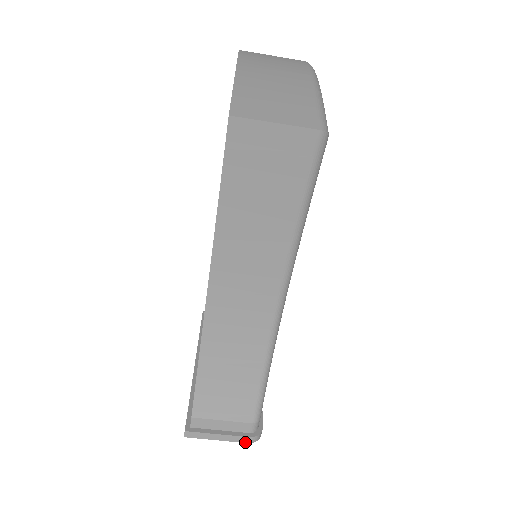
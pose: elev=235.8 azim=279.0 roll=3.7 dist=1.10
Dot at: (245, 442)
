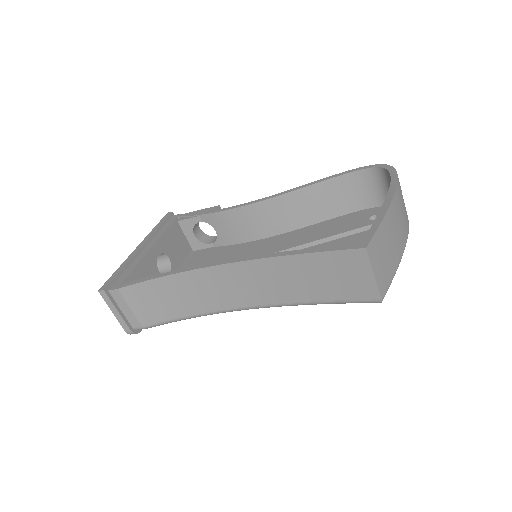
Dot at: (124, 329)
